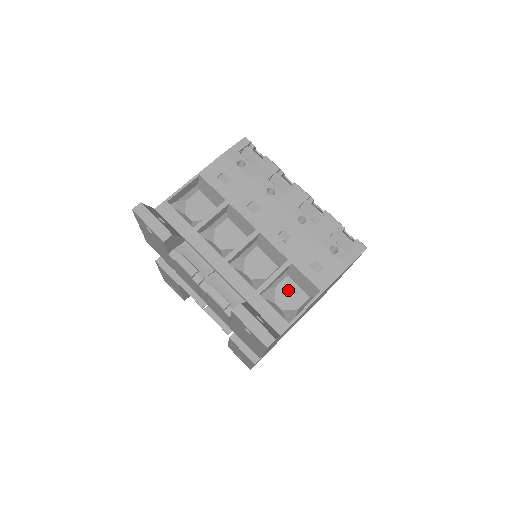
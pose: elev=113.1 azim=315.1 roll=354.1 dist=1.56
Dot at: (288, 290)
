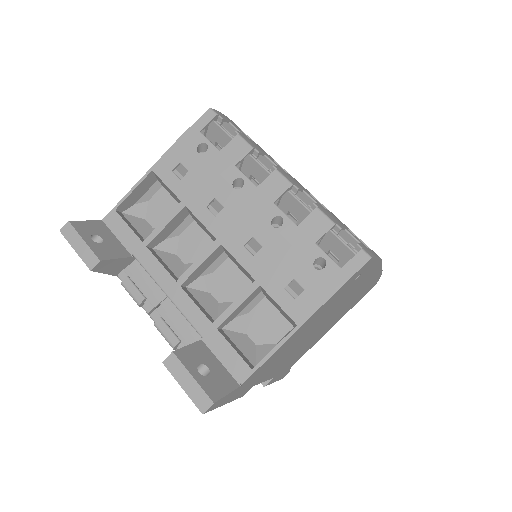
Dot at: (265, 317)
